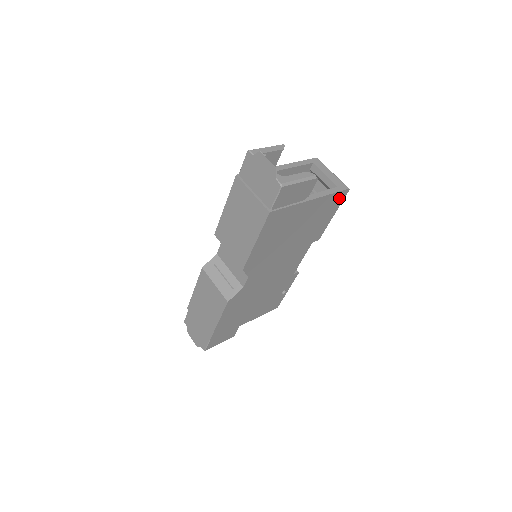
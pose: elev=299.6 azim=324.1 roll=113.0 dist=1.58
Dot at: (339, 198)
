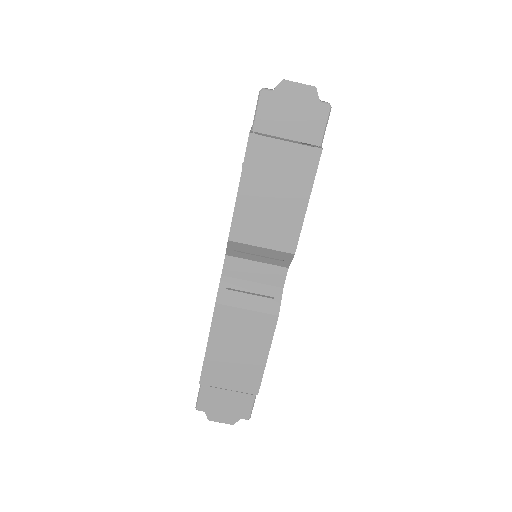
Dot at: occluded
